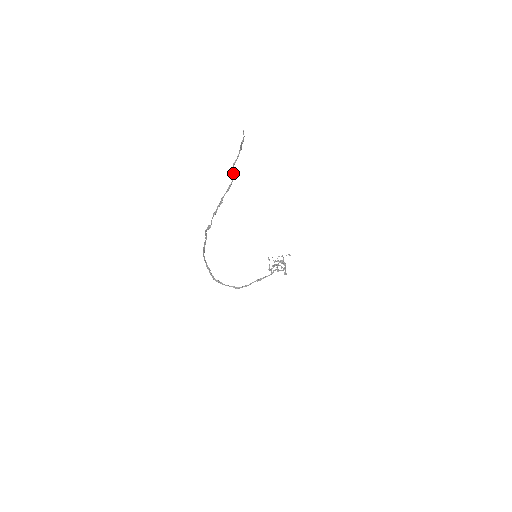
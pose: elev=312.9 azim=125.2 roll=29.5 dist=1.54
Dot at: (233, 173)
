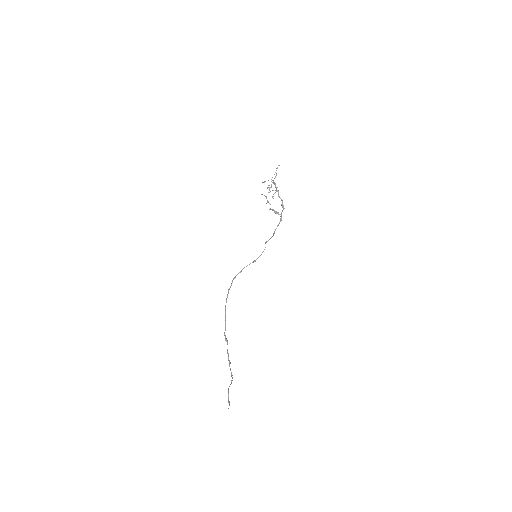
Dot at: occluded
